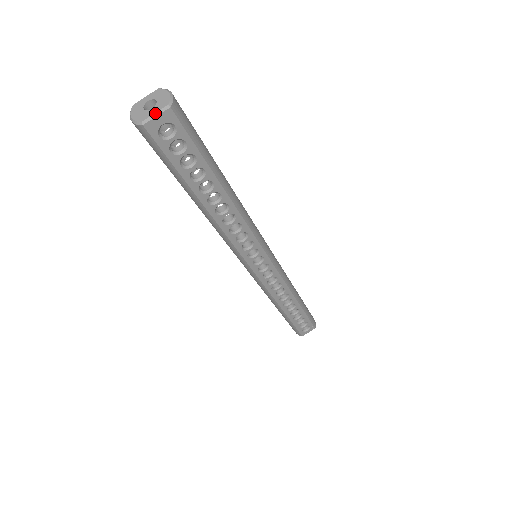
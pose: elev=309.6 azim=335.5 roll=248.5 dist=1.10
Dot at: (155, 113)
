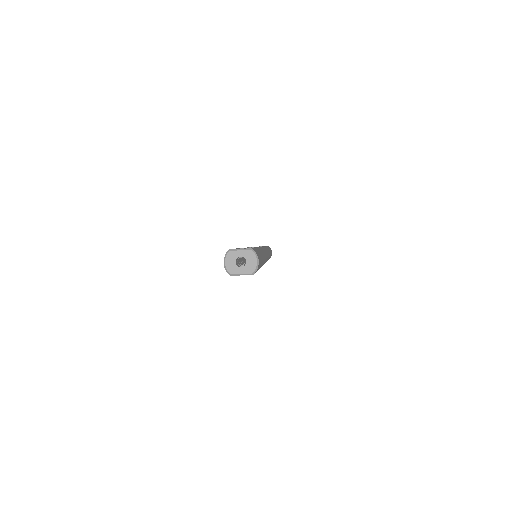
Dot at: (242, 274)
